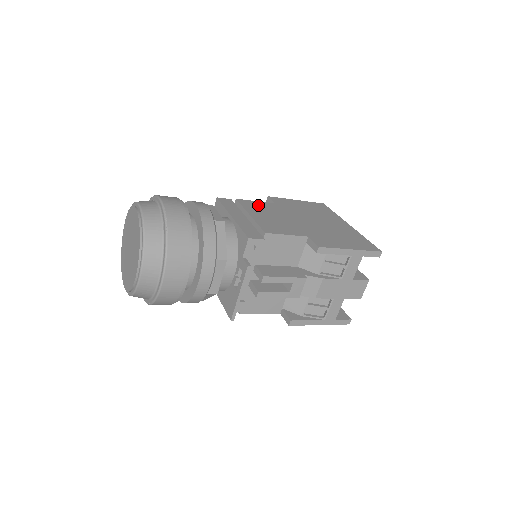
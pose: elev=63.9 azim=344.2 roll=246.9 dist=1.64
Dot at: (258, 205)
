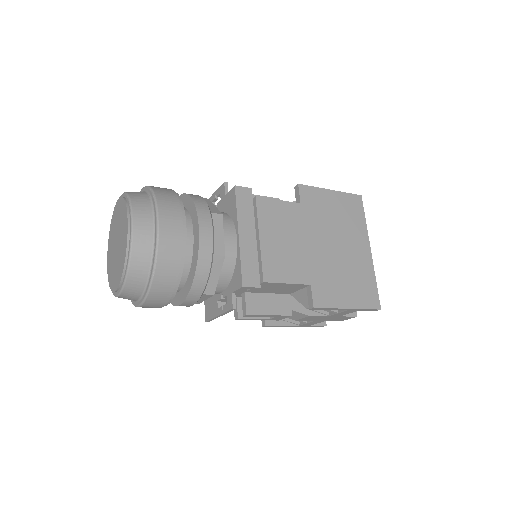
Dot at: (278, 211)
